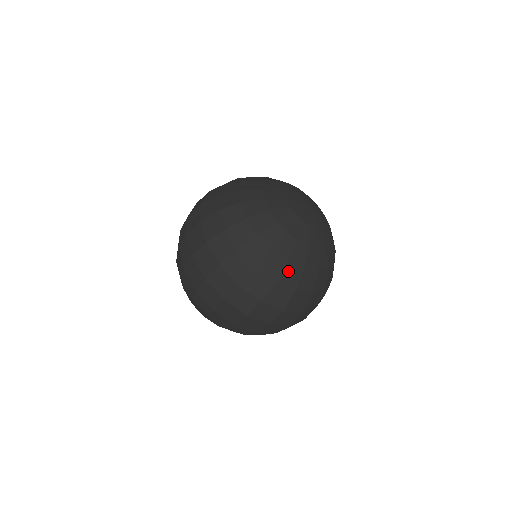
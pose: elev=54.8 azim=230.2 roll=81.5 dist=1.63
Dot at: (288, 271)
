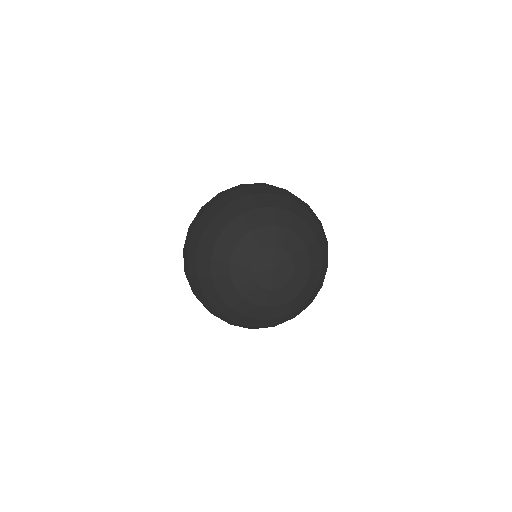
Dot at: (246, 320)
